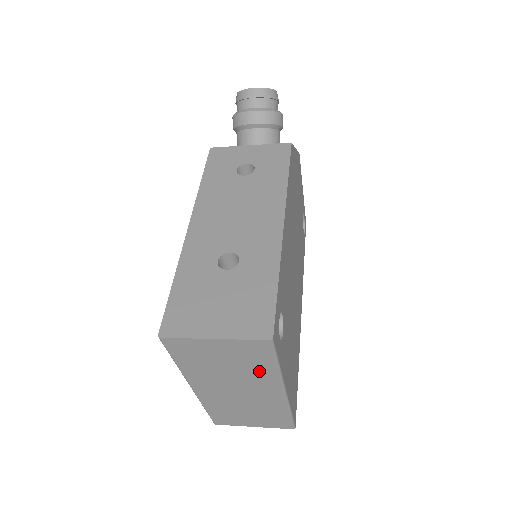
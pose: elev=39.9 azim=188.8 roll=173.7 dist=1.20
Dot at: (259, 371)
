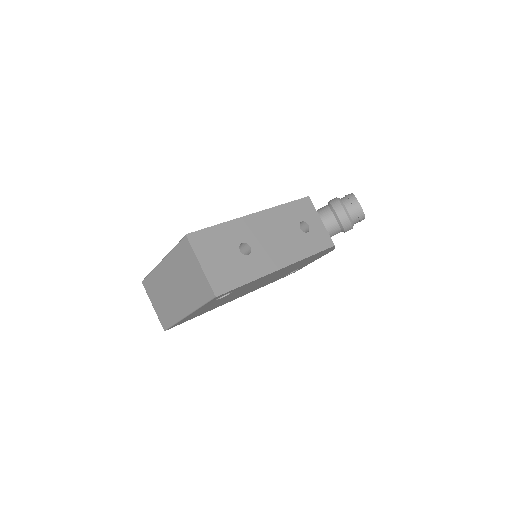
Dot at: (193, 296)
